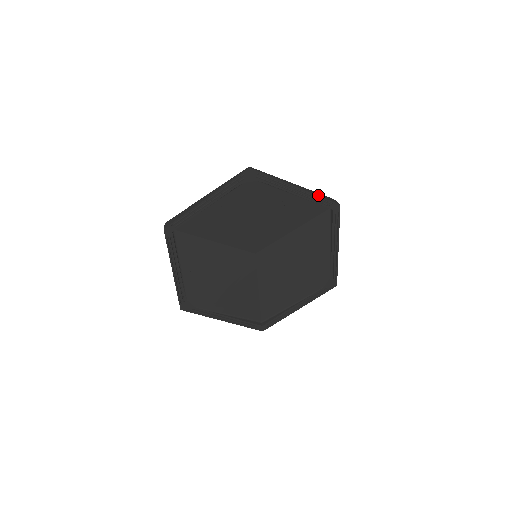
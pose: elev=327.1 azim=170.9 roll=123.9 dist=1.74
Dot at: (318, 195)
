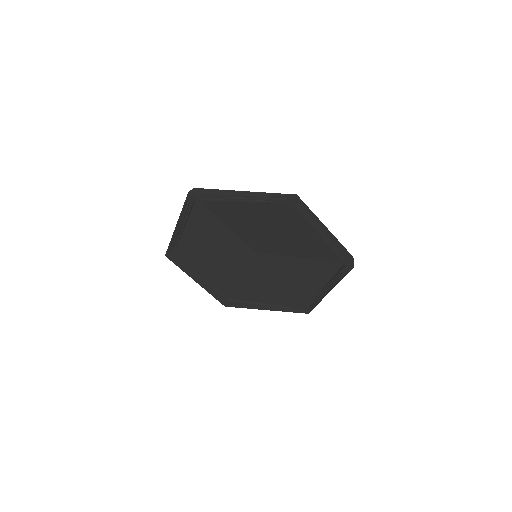
Dot at: (341, 249)
